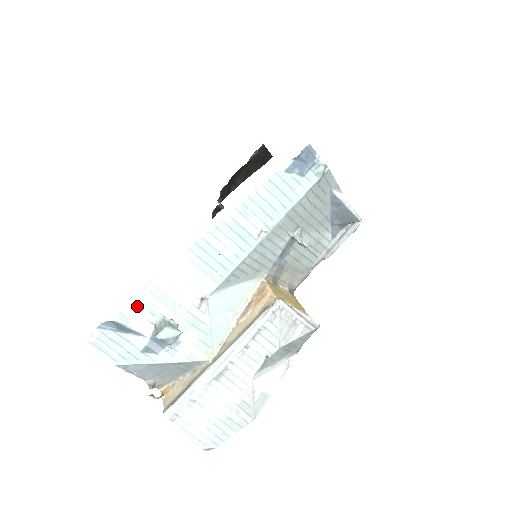
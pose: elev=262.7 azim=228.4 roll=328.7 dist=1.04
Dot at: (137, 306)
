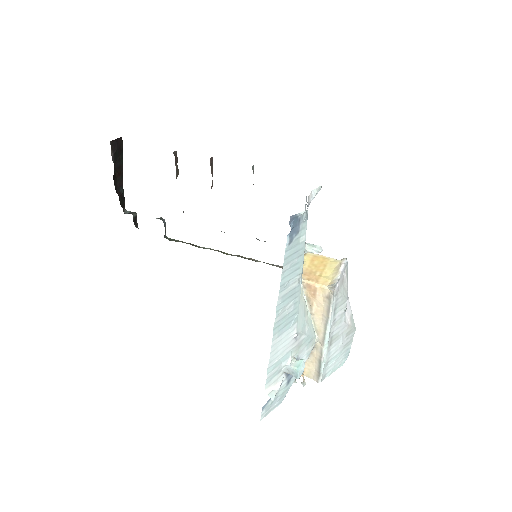
Dot at: (270, 382)
